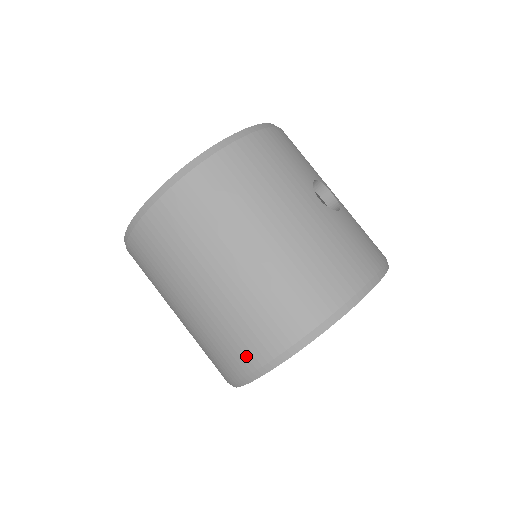
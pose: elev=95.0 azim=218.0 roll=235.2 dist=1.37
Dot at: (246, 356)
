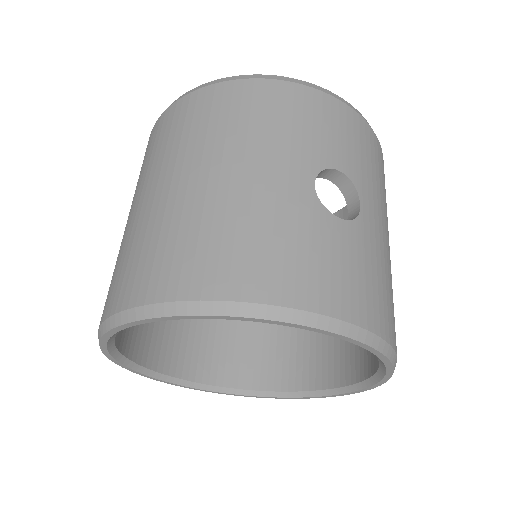
Dot at: (106, 303)
